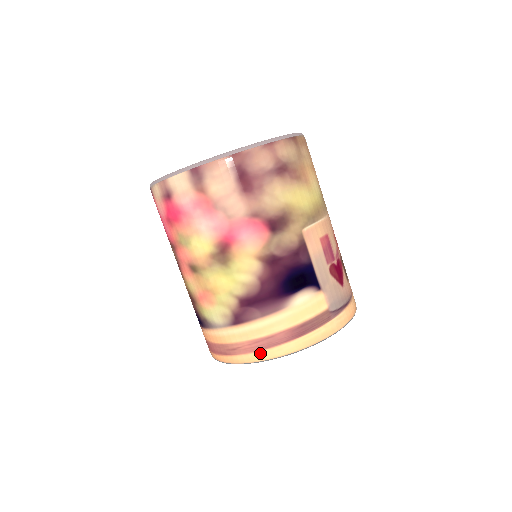
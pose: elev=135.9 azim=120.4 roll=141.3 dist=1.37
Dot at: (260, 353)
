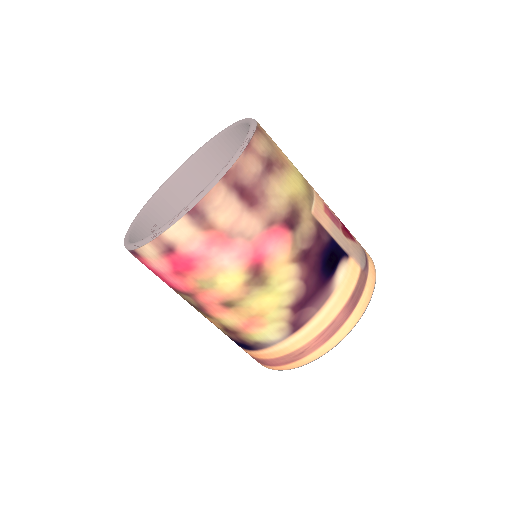
Dot at: (329, 342)
